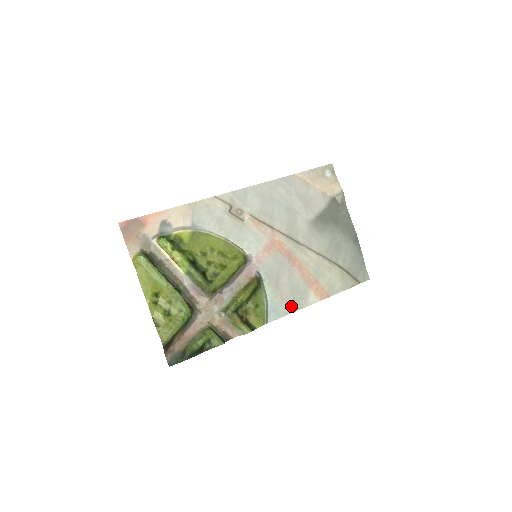
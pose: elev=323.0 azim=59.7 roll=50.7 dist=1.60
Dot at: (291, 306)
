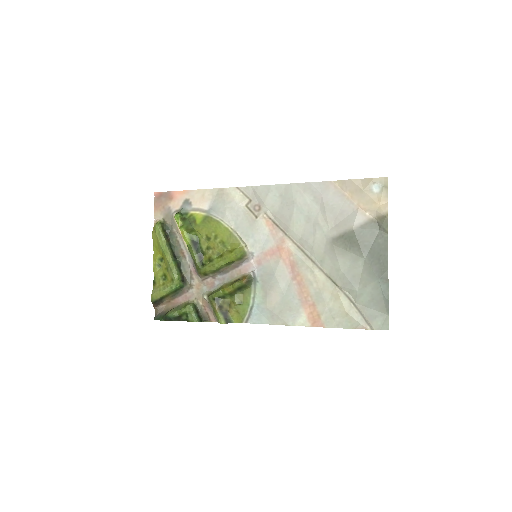
Dot at: (276, 318)
